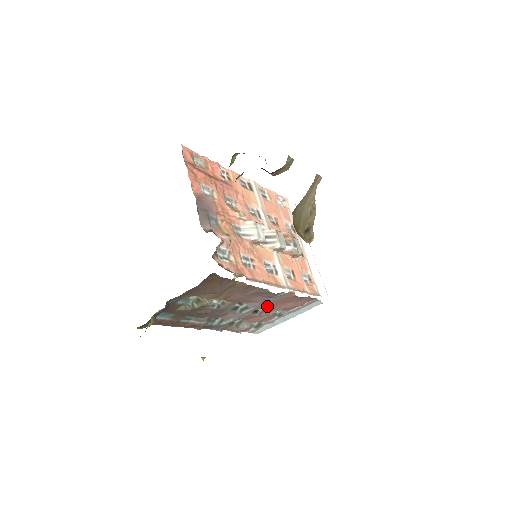
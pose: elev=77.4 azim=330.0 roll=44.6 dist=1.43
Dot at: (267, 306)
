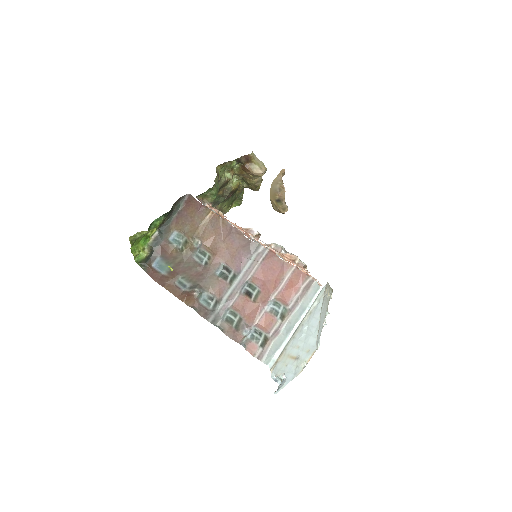
Dot at: (259, 286)
